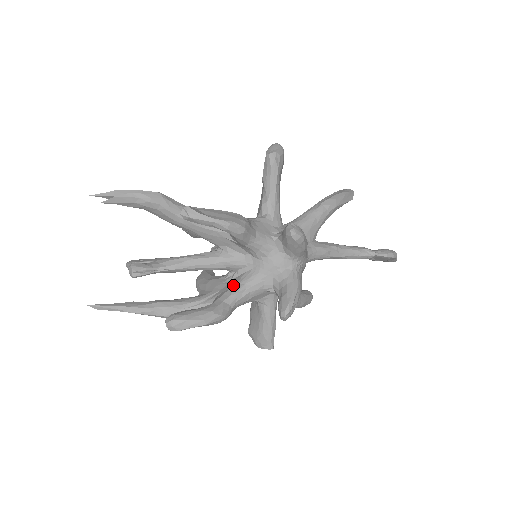
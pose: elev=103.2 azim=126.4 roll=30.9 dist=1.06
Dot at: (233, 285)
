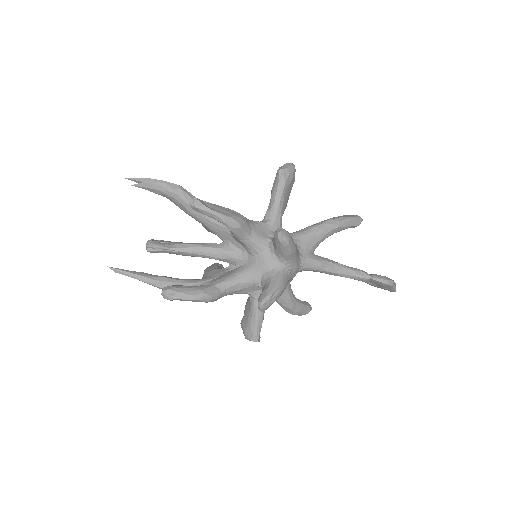
Dot at: (228, 274)
